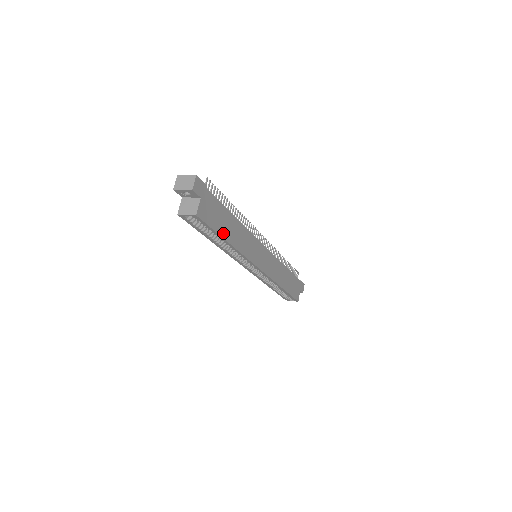
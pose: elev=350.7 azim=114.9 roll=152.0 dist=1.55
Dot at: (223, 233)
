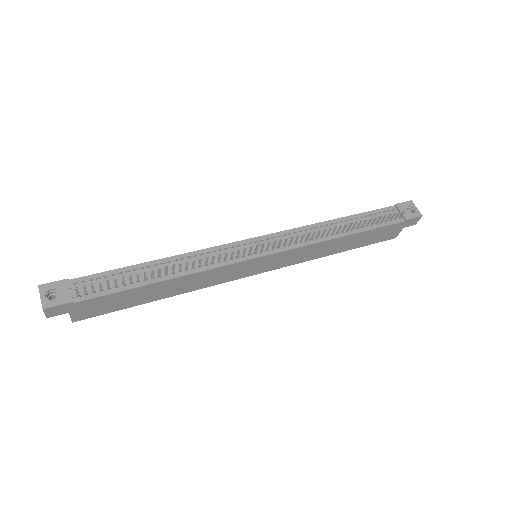
Dot at: (141, 302)
